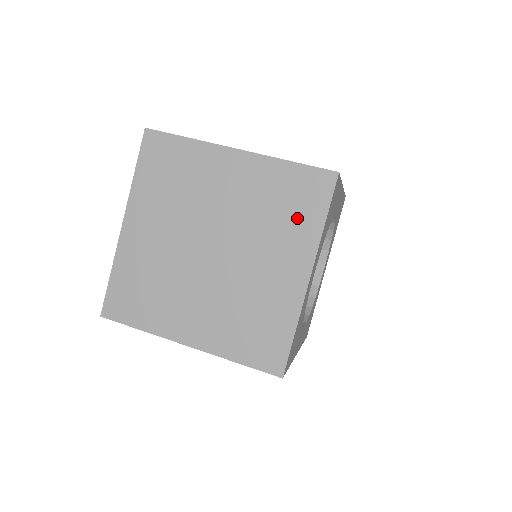
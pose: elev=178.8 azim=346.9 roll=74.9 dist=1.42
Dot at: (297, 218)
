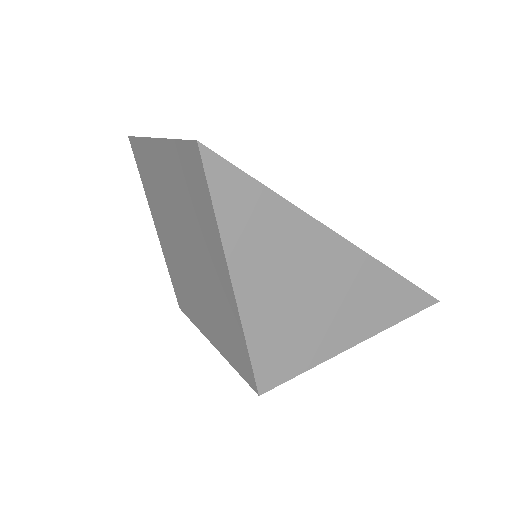
Dot at: (226, 342)
